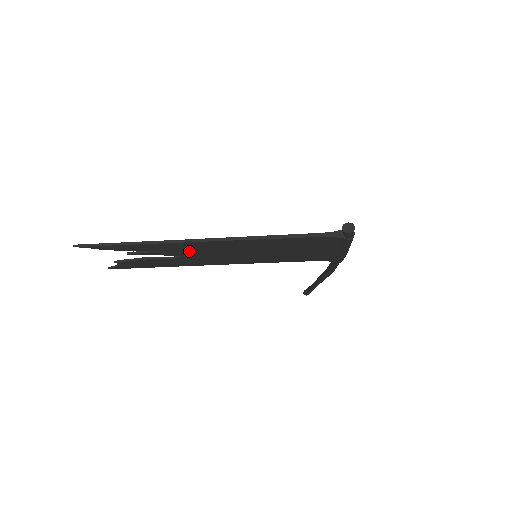
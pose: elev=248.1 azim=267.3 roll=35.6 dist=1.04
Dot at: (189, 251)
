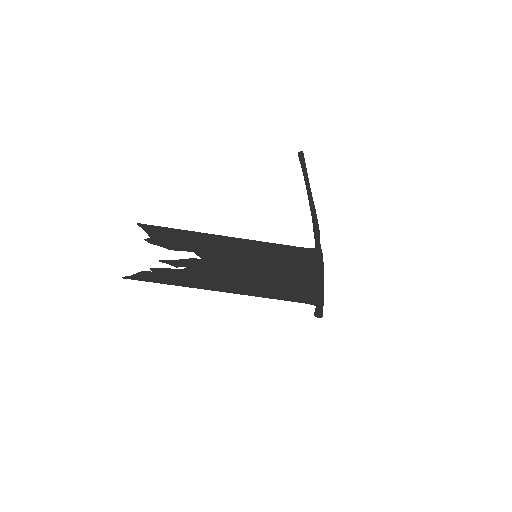
Dot at: (206, 269)
